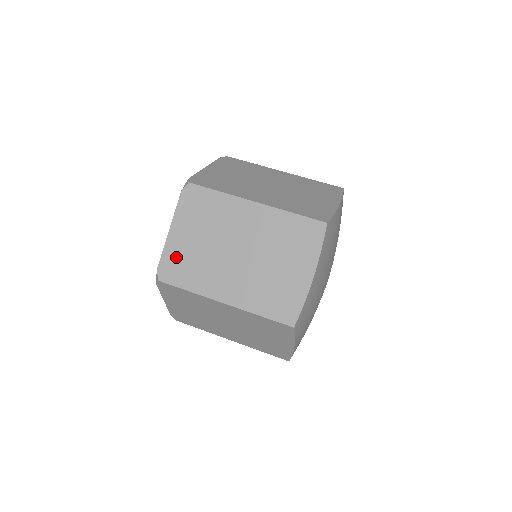
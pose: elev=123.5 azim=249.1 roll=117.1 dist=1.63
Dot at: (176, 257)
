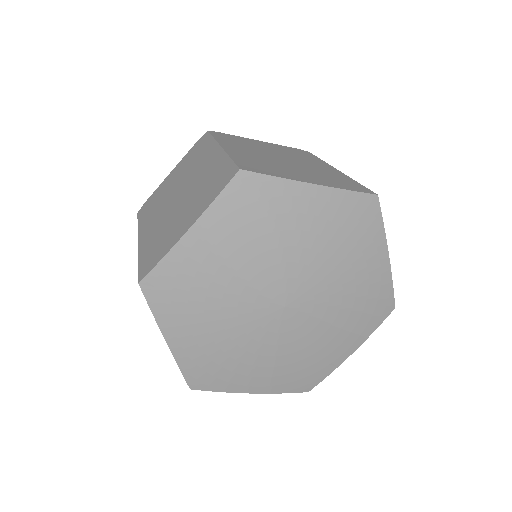
Dot at: (157, 194)
